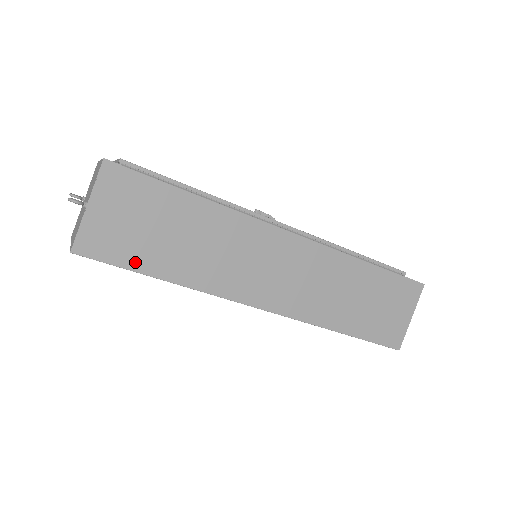
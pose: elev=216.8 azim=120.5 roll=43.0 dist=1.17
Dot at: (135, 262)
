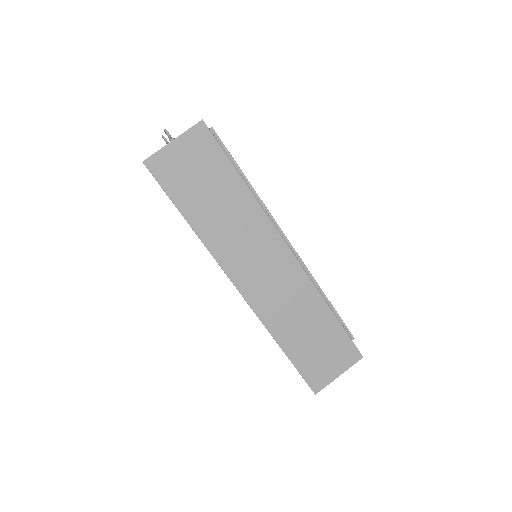
Dot at: (177, 196)
